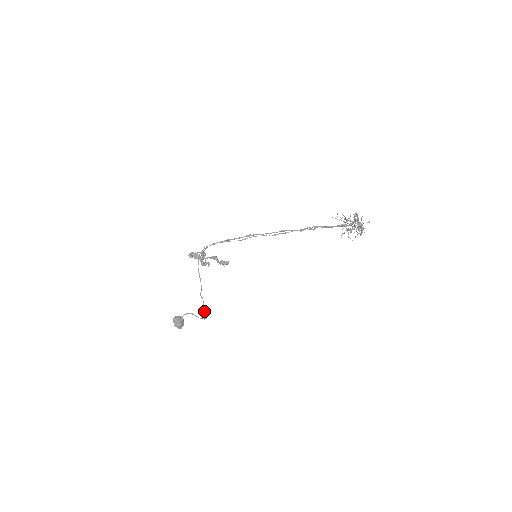
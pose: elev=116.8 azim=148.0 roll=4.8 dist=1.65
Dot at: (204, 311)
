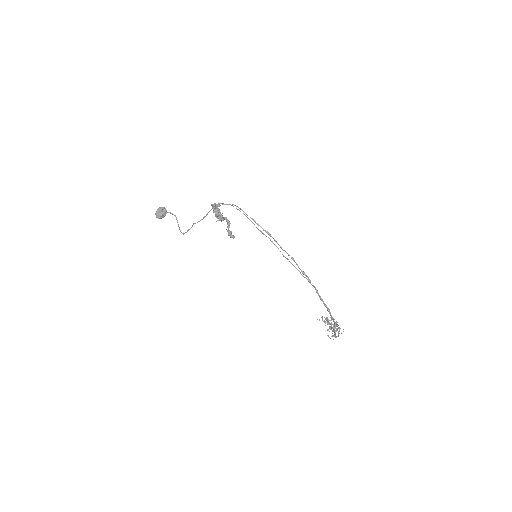
Dot at: occluded
